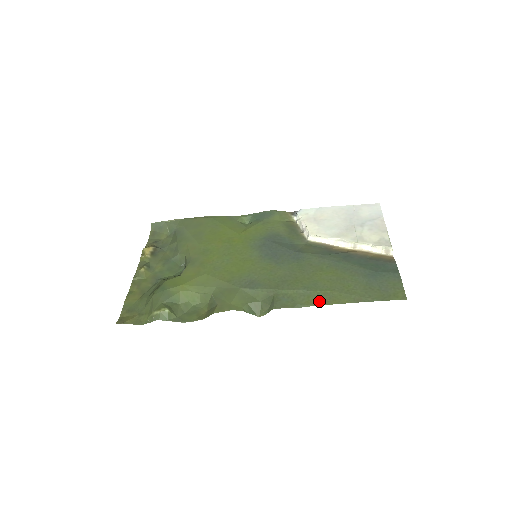
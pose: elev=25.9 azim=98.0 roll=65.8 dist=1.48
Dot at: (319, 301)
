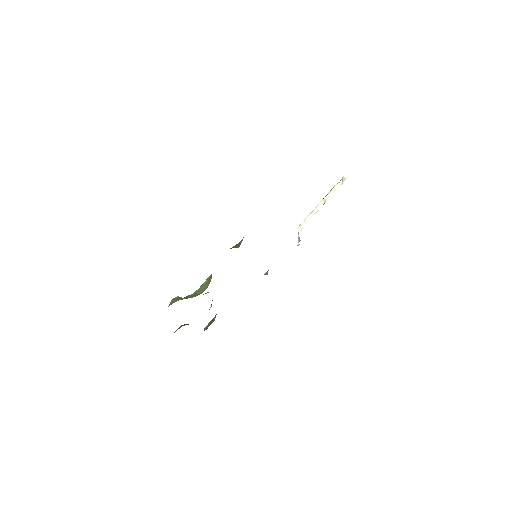
Dot at: occluded
